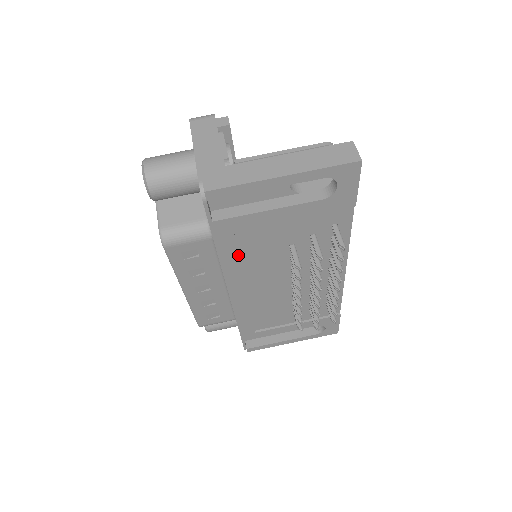
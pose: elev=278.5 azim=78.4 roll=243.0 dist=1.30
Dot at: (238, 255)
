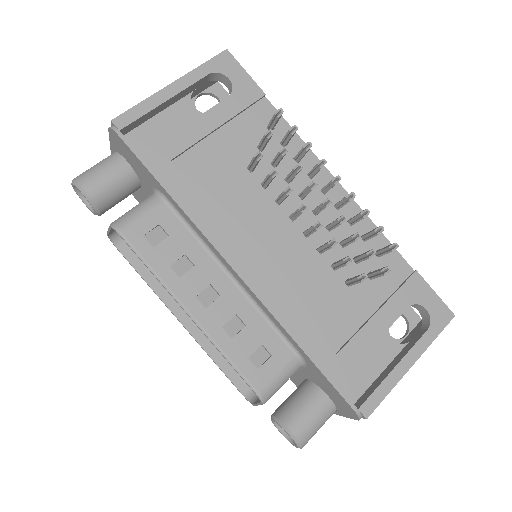
Dot at: (199, 197)
